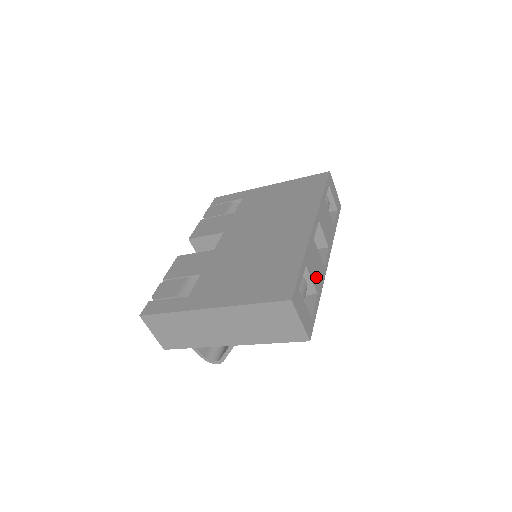
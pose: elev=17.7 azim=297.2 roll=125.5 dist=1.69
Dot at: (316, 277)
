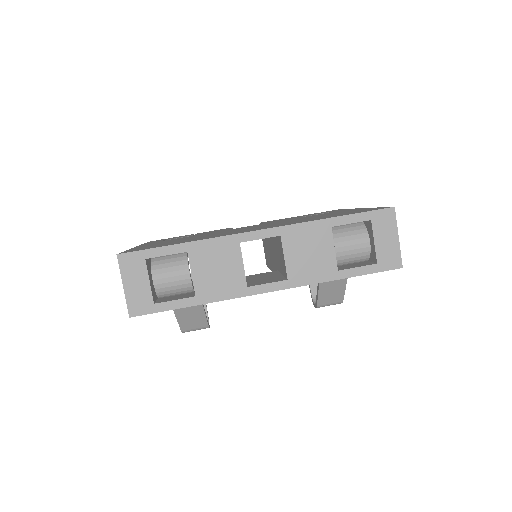
Dot at: (209, 280)
